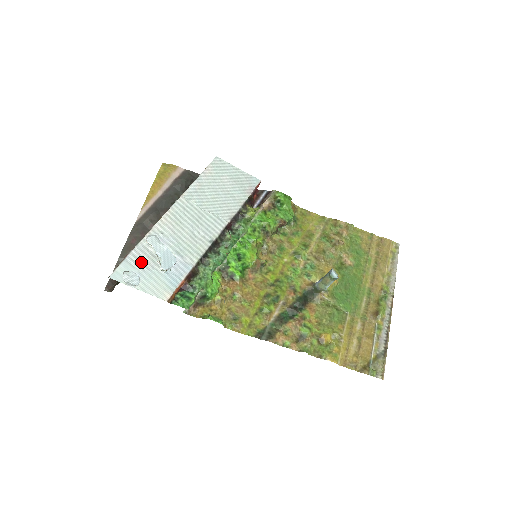
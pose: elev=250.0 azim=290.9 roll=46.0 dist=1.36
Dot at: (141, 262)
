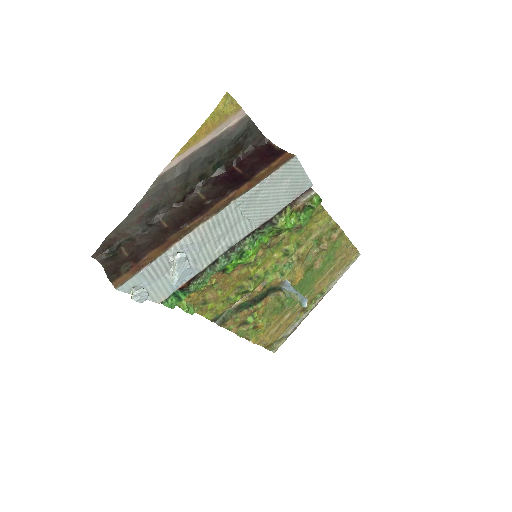
Dot at: (155, 272)
